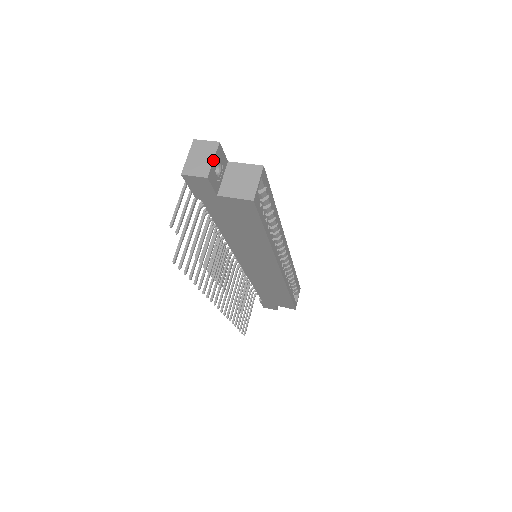
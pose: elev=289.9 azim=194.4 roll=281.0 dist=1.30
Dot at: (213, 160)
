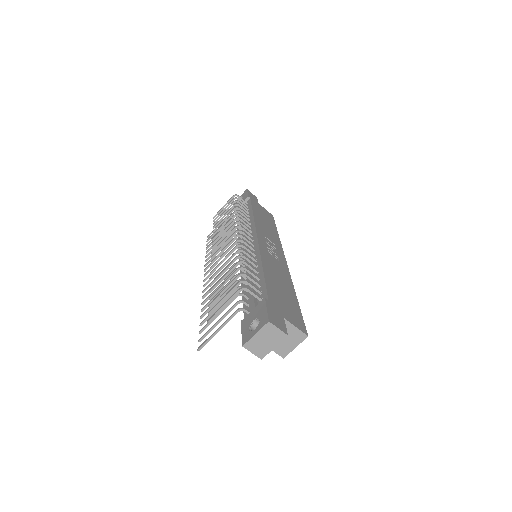
Dot at: occluded
